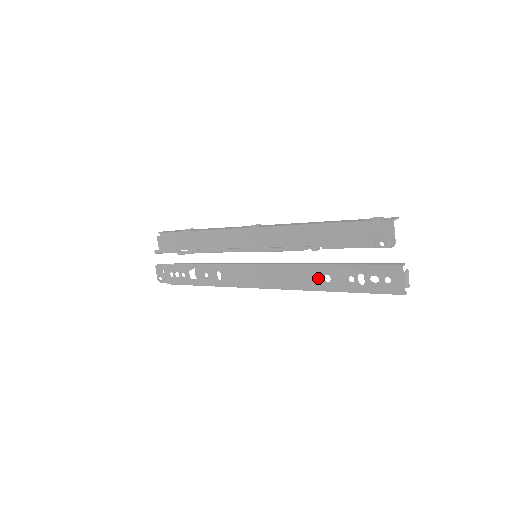
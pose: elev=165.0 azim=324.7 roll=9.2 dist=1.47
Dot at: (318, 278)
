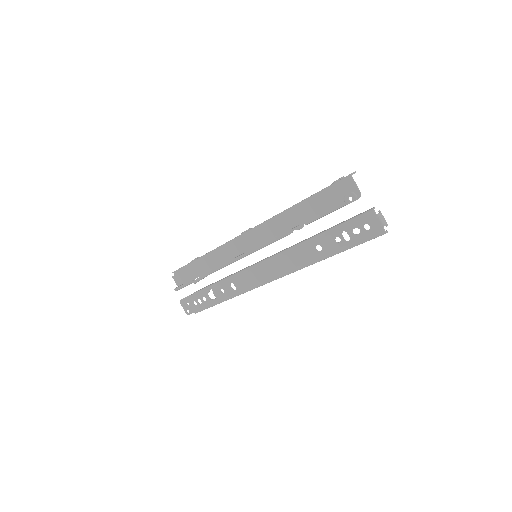
Dot at: (311, 251)
